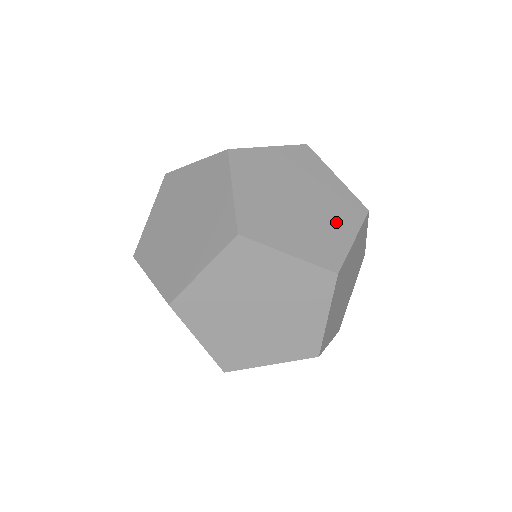
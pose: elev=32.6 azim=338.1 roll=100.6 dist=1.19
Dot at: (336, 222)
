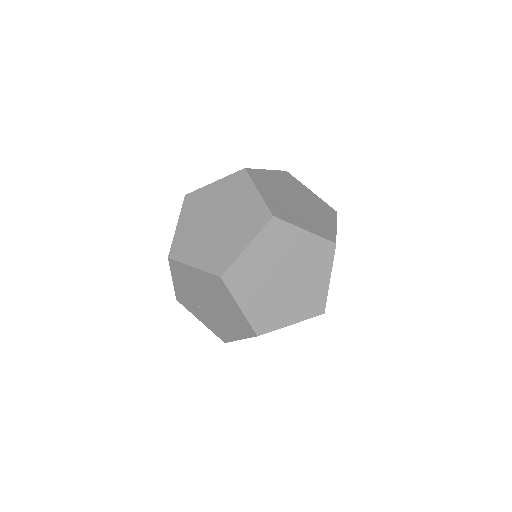
Dot at: (322, 216)
